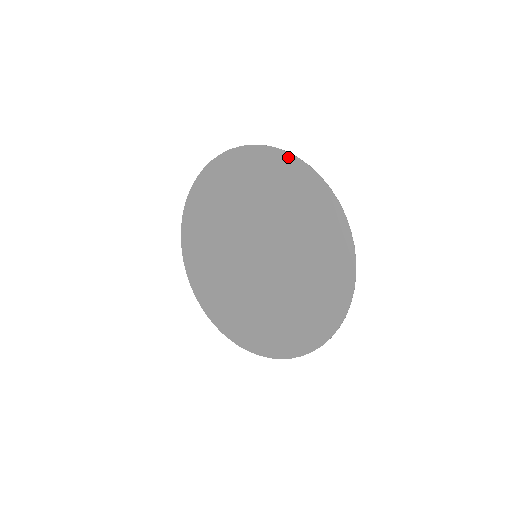
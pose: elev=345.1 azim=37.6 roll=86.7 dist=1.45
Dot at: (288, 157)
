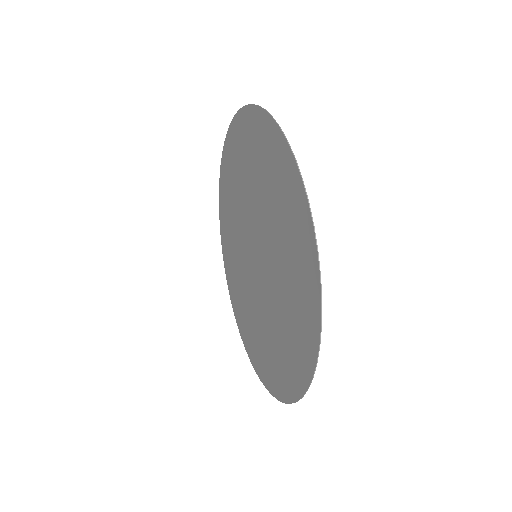
Dot at: (301, 189)
